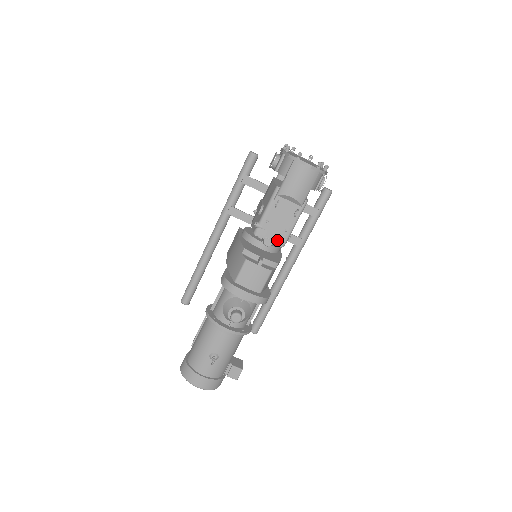
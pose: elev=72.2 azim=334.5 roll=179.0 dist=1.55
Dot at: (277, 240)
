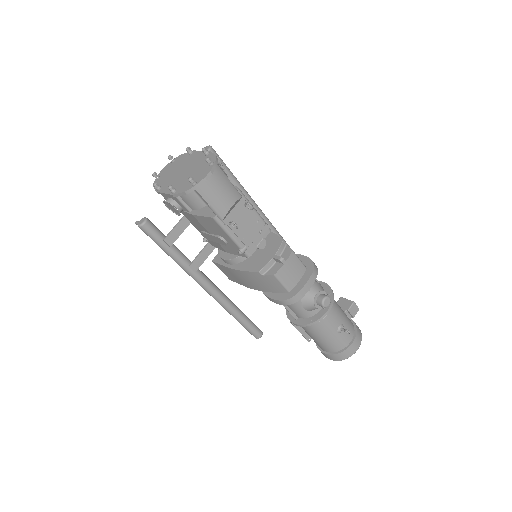
Dot at: (263, 234)
